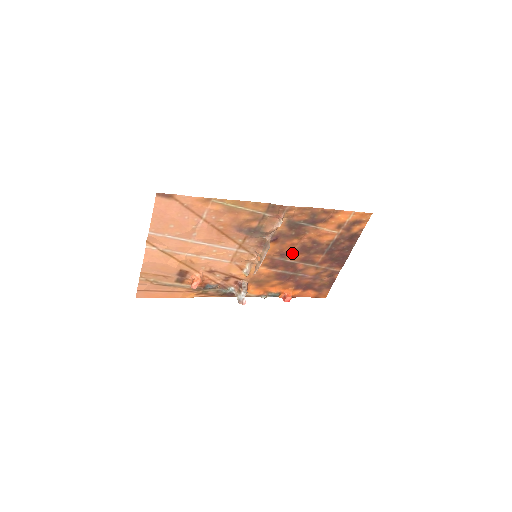
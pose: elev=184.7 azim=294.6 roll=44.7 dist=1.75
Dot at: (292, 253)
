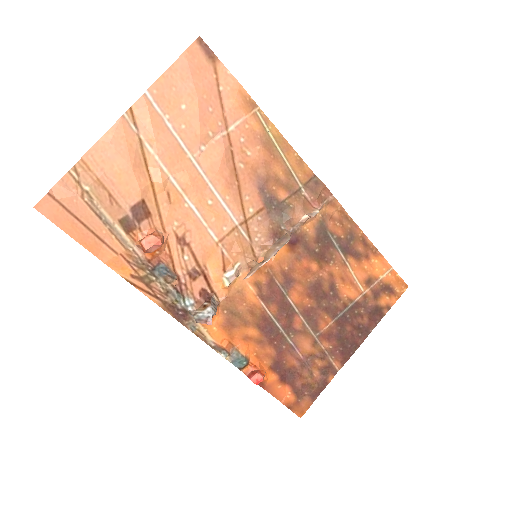
Dot at: (300, 287)
